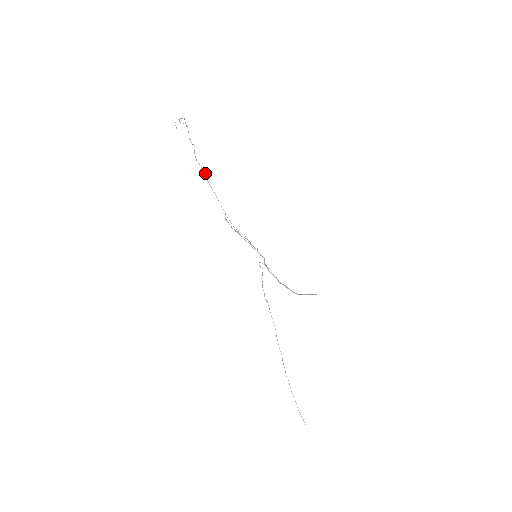
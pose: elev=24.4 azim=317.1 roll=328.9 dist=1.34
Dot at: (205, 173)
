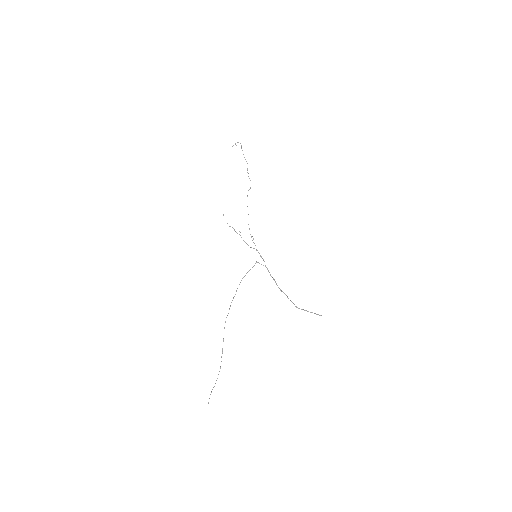
Dot at: occluded
